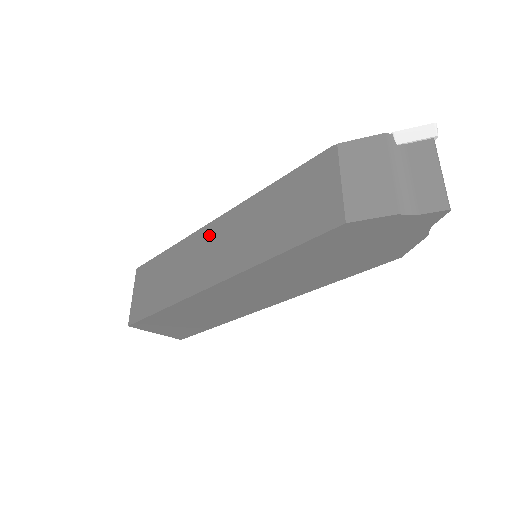
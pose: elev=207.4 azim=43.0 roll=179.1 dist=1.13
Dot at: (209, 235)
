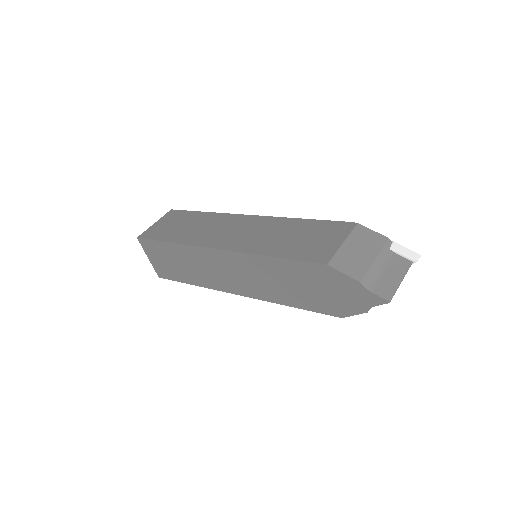
Dot at: (239, 221)
